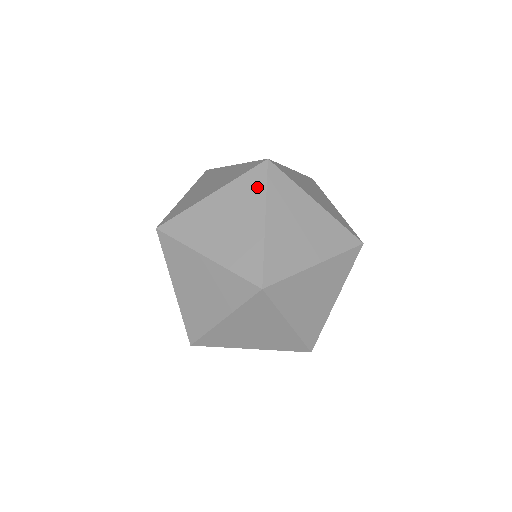
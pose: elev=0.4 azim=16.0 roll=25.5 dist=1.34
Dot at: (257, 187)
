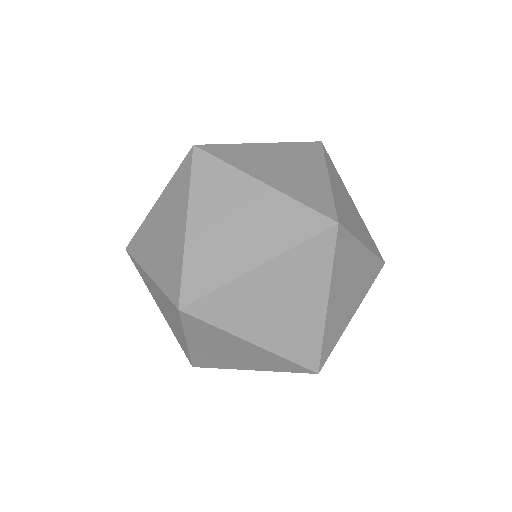
Dot at: (315, 154)
